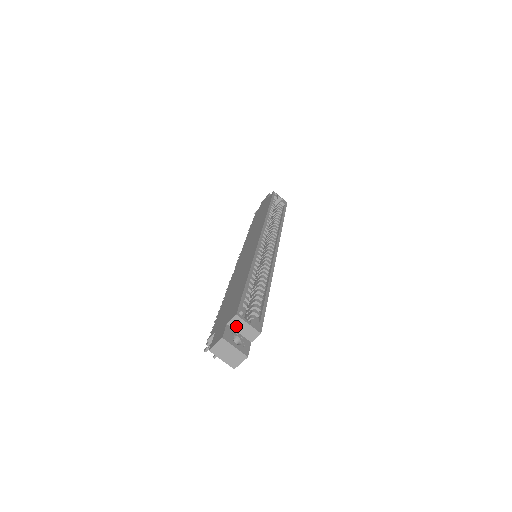
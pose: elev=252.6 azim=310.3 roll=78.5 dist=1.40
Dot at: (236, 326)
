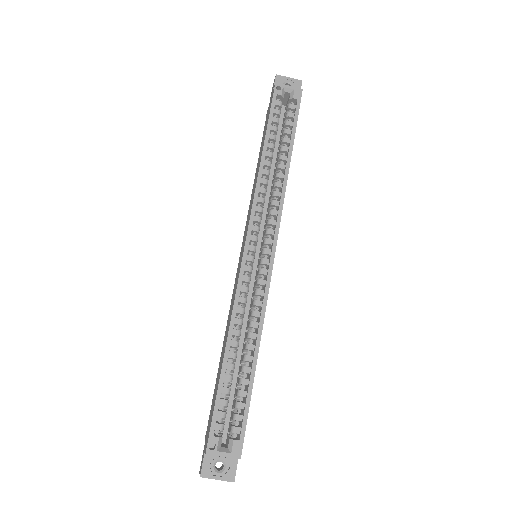
Dot at: occluded
